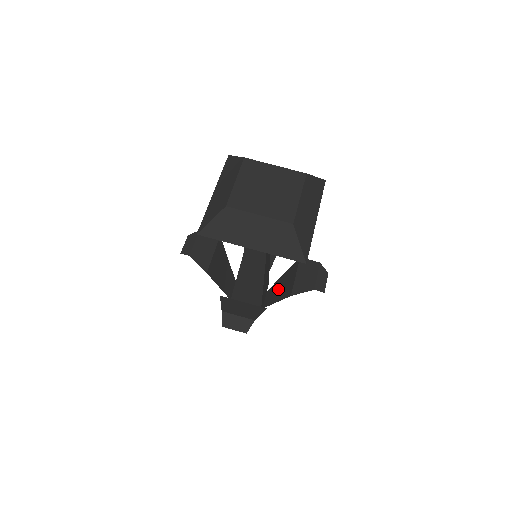
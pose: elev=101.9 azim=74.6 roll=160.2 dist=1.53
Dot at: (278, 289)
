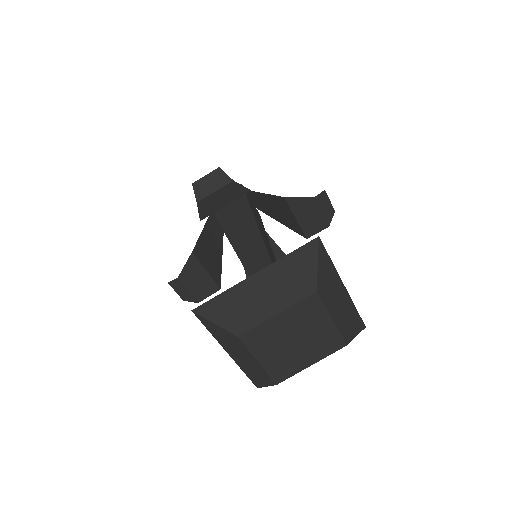
Dot at: (270, 209)
